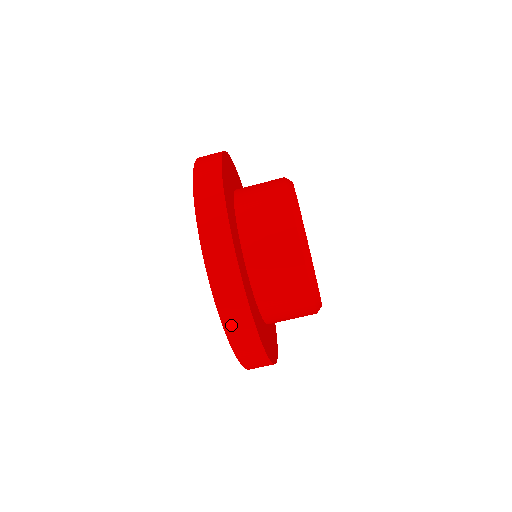
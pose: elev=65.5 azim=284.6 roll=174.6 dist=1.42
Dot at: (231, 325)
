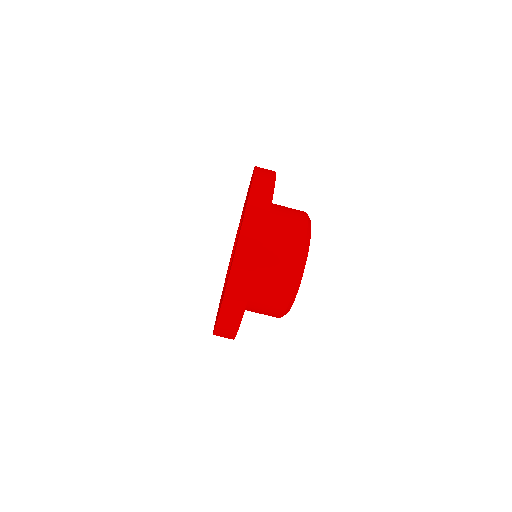
Dot at: (232, 288)
